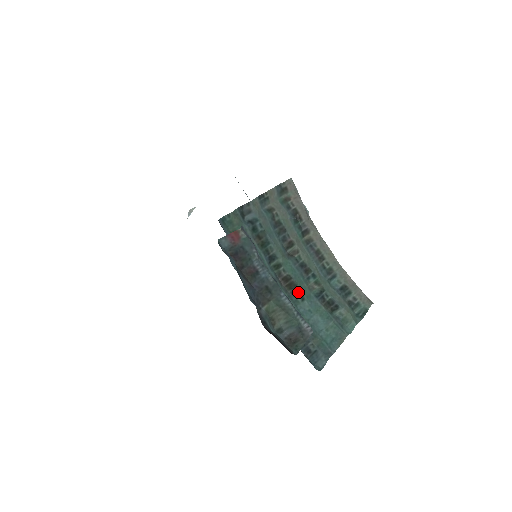
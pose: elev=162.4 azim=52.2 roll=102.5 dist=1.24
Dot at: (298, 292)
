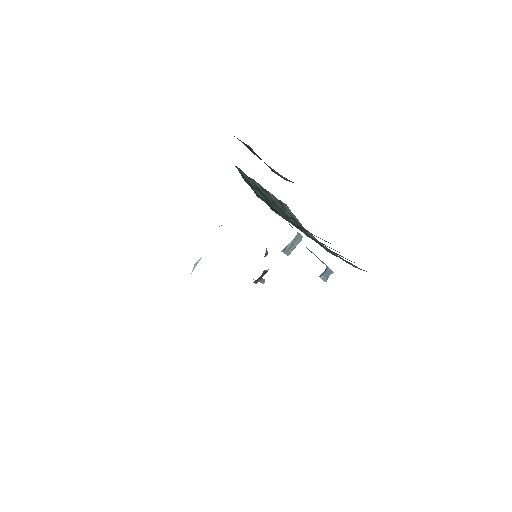
Dot at: occluded
